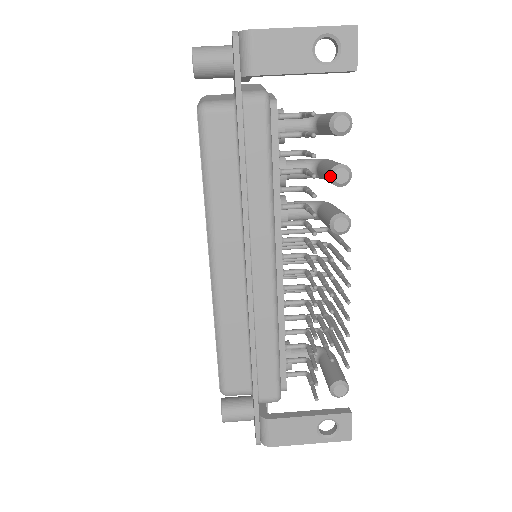
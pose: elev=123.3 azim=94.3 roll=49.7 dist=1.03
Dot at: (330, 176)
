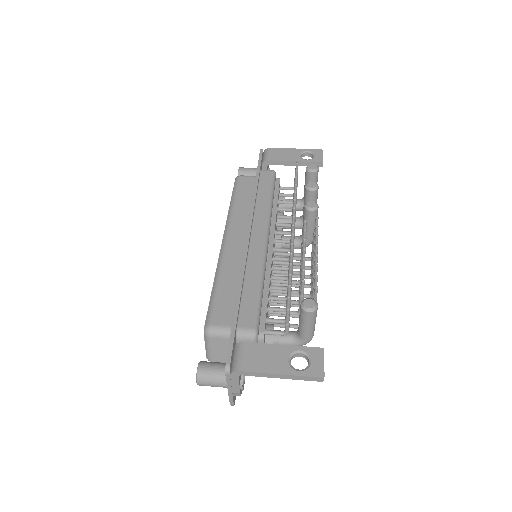
Dot at: (305, 186)
